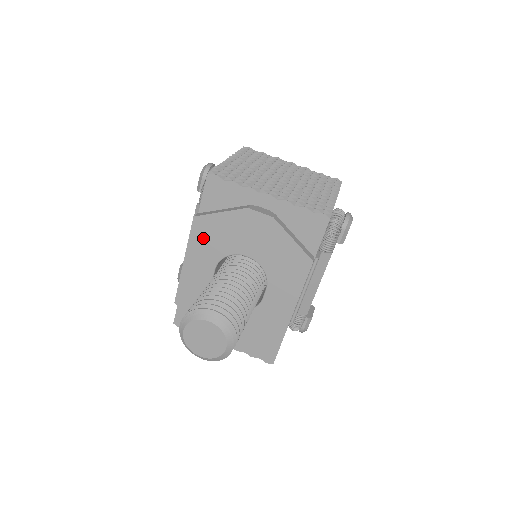
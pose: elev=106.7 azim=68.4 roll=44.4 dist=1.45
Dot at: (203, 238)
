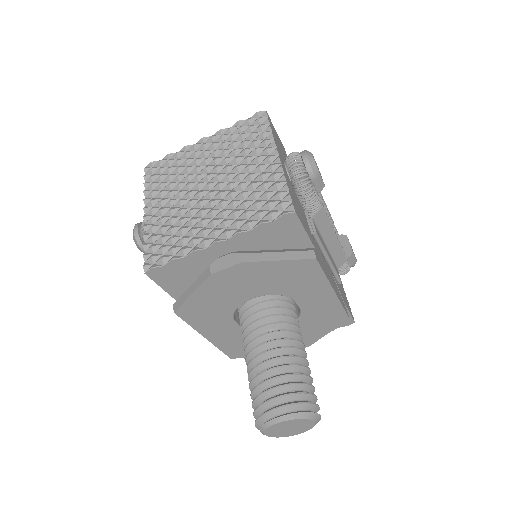
Dot at: (200, 317)
